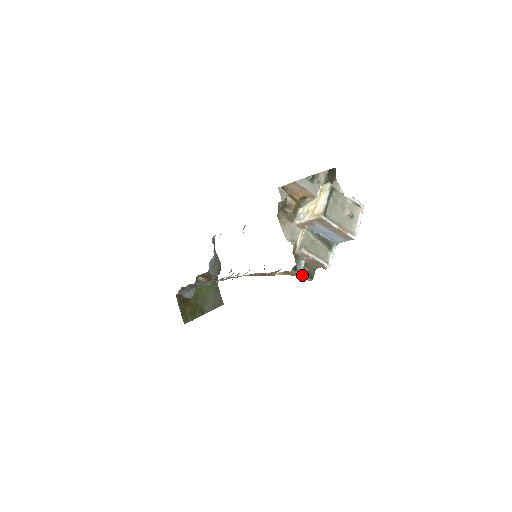
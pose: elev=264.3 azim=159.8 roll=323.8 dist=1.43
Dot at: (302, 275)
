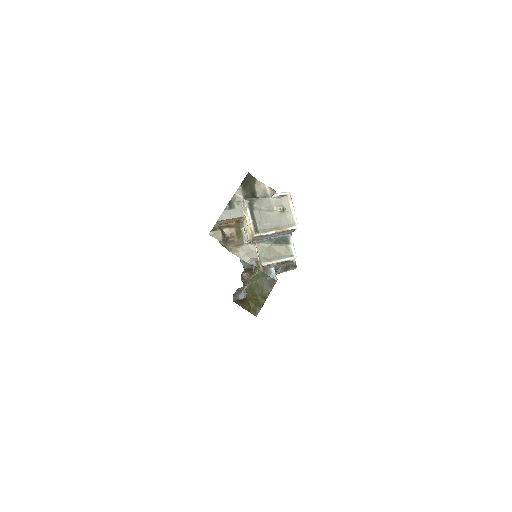
Dot at: (284, 271)
